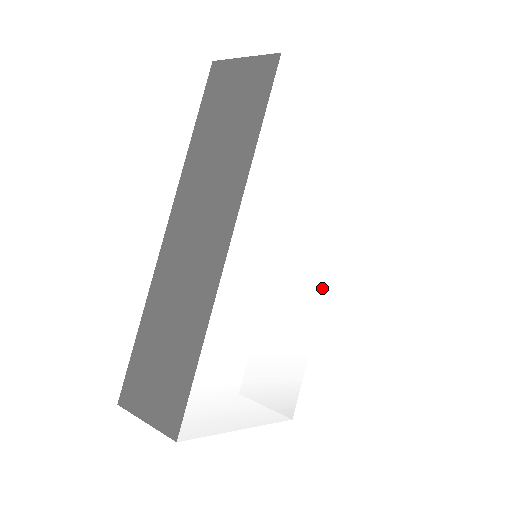
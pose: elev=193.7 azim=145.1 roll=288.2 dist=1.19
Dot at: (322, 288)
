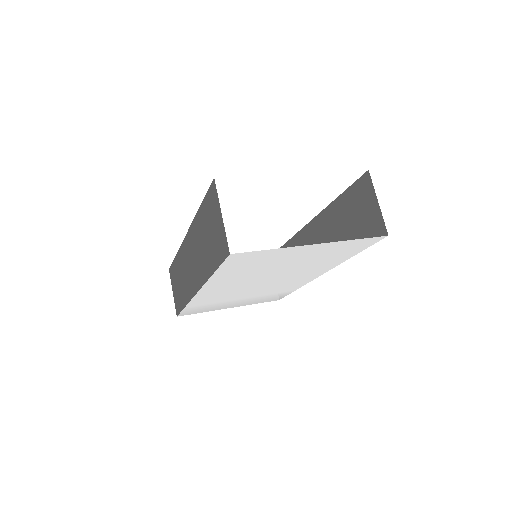
Dot at: (312, 278)
